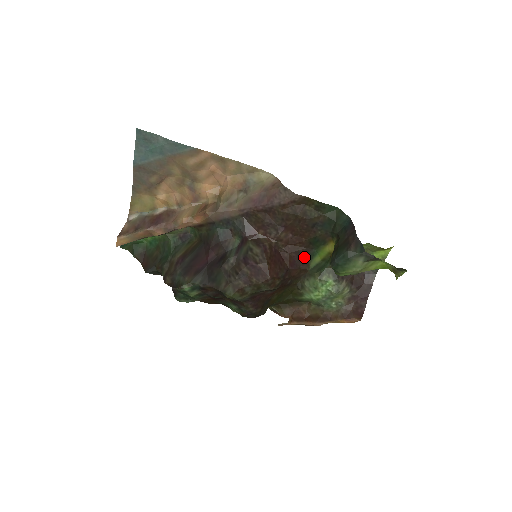
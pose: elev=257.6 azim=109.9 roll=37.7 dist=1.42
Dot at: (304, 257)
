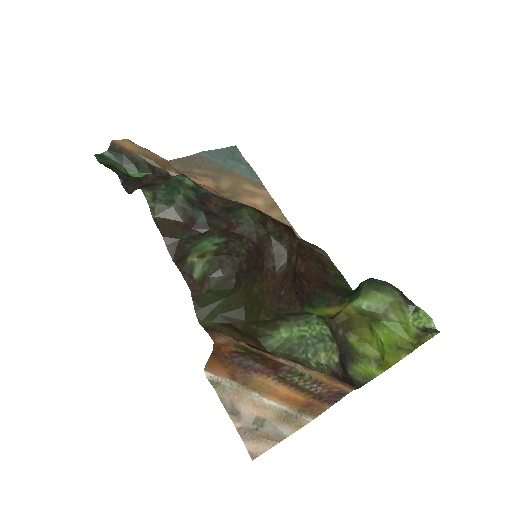
Dot at: (304, 296)
